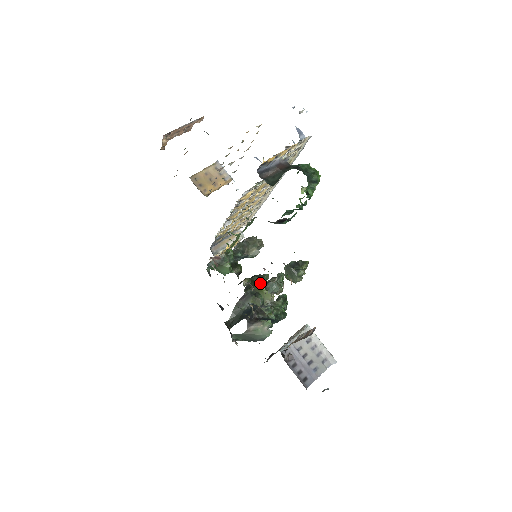
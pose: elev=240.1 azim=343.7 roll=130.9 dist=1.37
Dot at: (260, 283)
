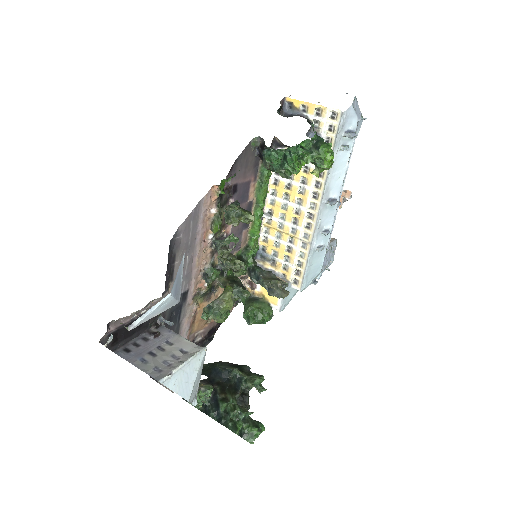
Dot at: (234, 285)
